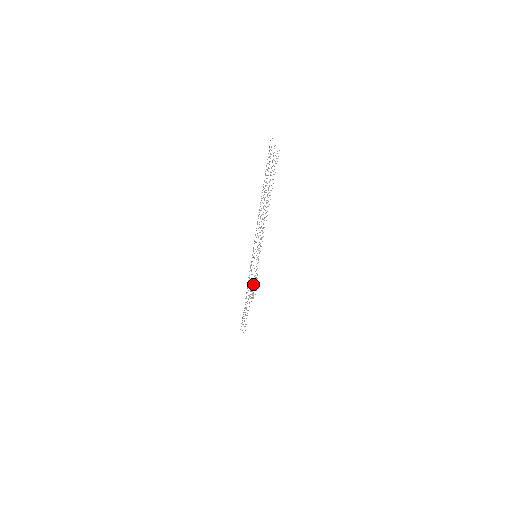
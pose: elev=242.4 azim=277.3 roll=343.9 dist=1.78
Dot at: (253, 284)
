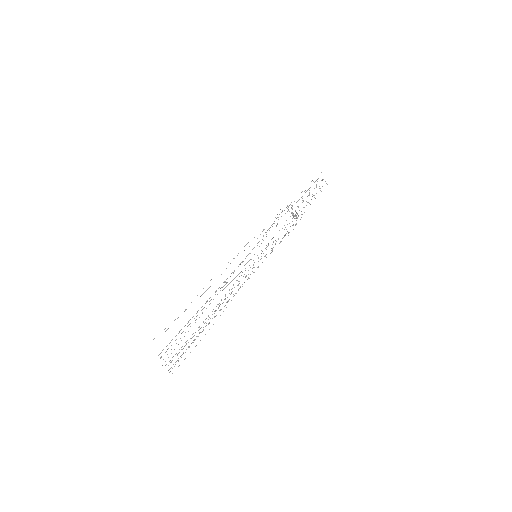
Dot at: occluded
